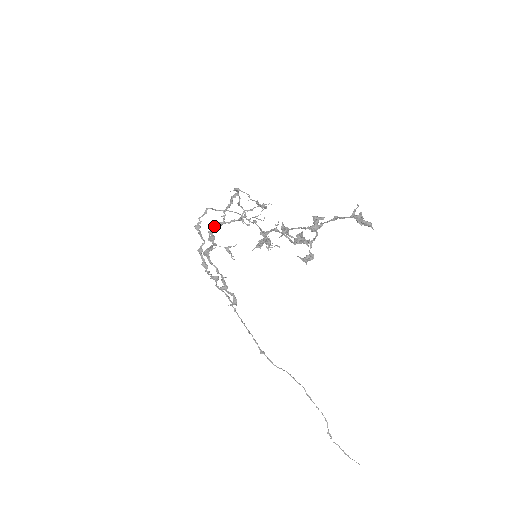
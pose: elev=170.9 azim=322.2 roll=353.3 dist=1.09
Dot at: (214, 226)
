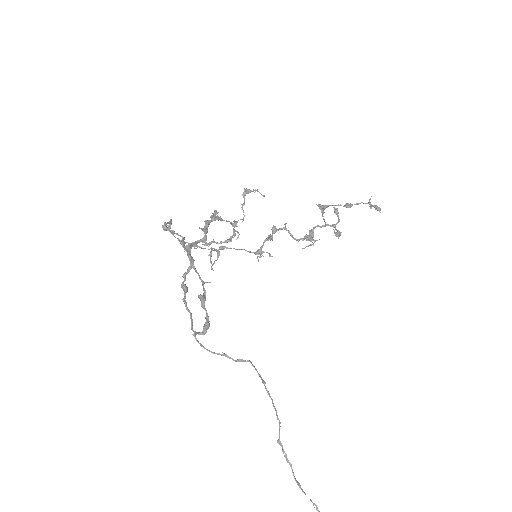
Dot at: occluded
